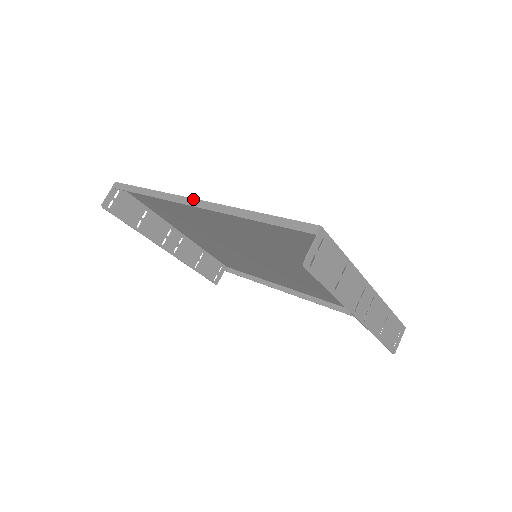
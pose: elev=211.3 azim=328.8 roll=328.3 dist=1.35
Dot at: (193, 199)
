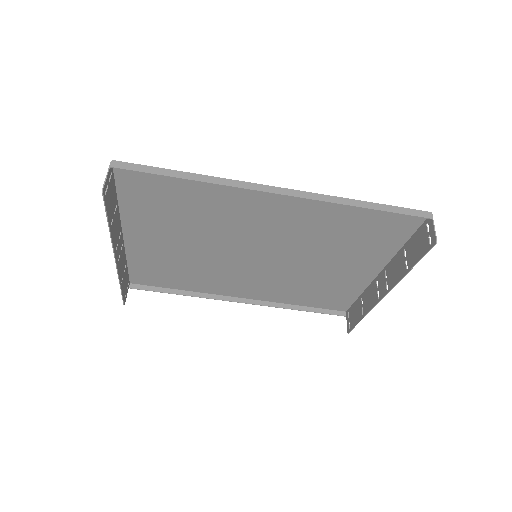
Dot at: (277, 187)
